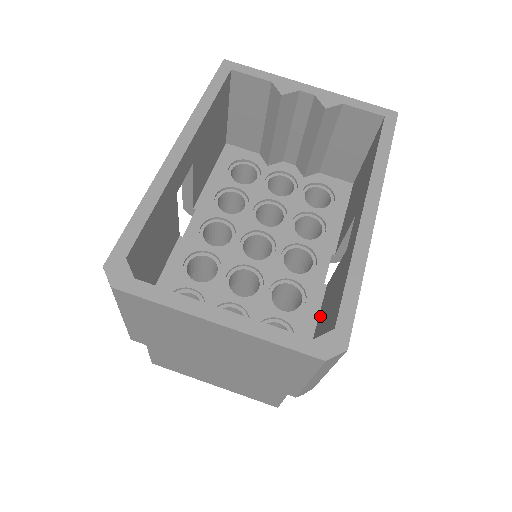
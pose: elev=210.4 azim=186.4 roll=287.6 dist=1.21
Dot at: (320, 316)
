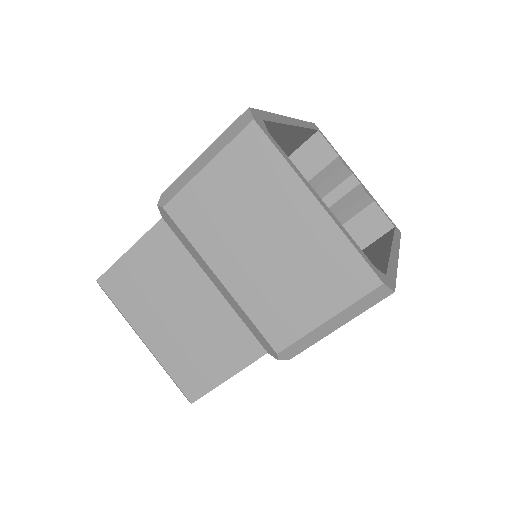
Dot at: occluded
